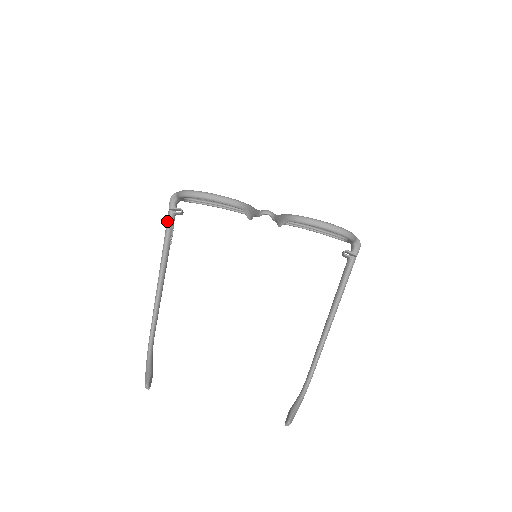
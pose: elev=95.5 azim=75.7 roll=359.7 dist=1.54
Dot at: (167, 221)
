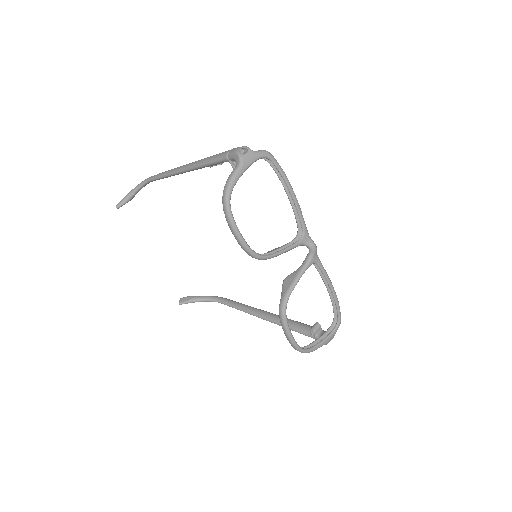
Dot at: (218, 157)
